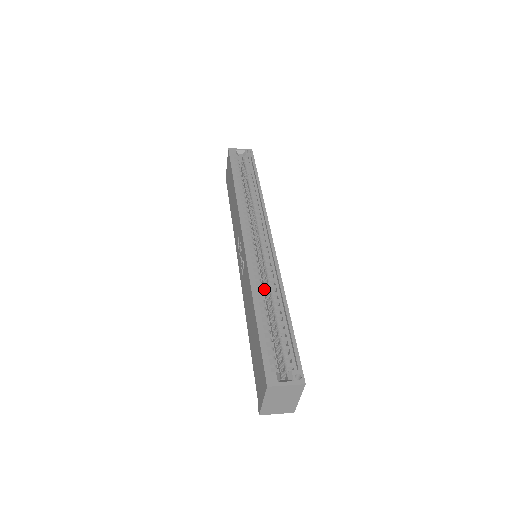
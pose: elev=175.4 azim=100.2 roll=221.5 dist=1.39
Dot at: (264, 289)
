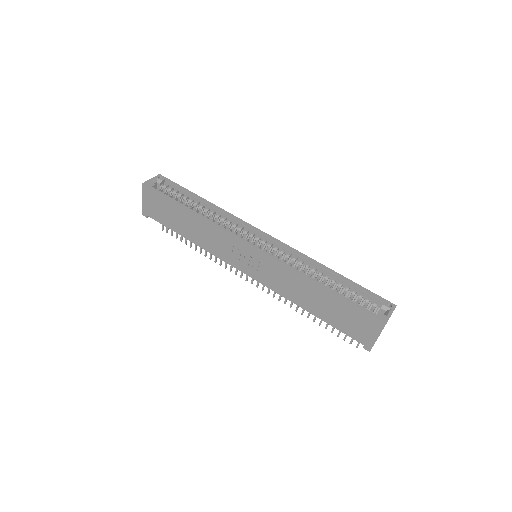
Dot at: occluded
